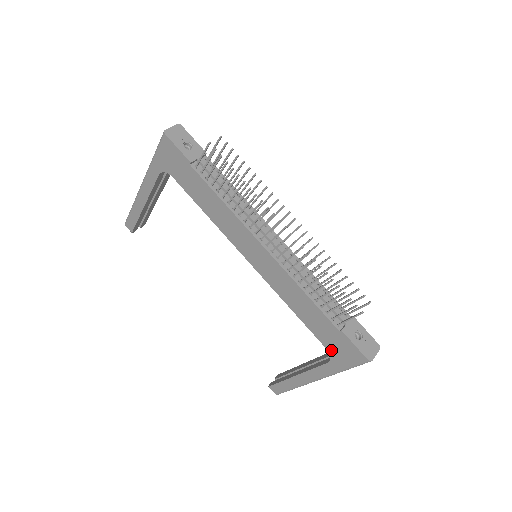
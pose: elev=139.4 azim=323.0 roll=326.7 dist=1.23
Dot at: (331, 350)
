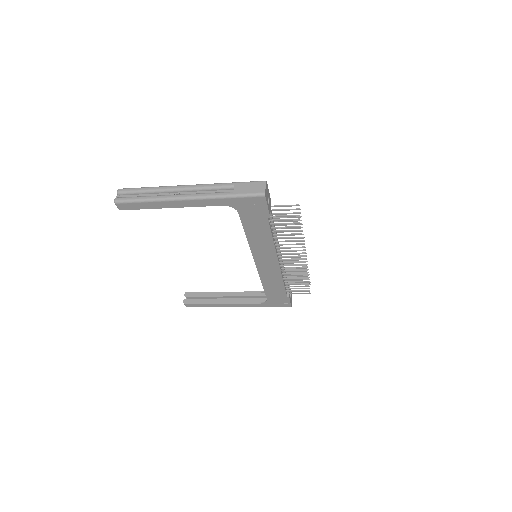
Dot at: (270, 301)
